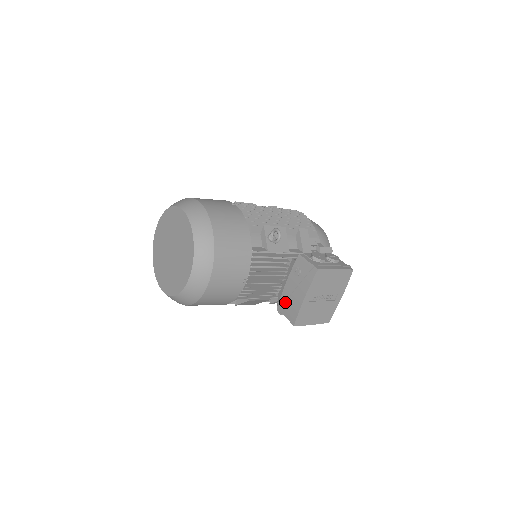
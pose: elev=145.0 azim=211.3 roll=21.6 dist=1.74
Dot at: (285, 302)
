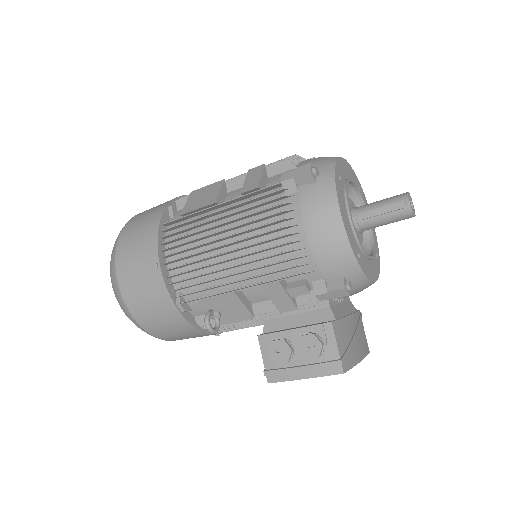
Dot at: occluded
